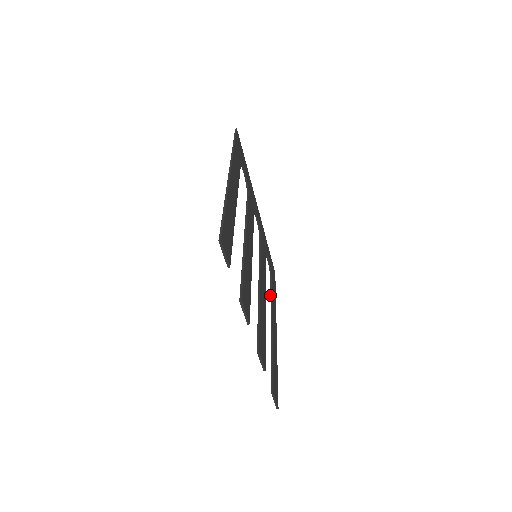
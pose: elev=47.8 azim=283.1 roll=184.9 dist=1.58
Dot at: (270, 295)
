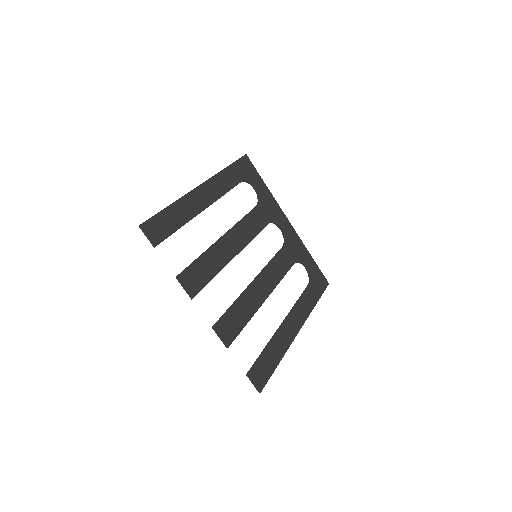
Dot at: occluded
